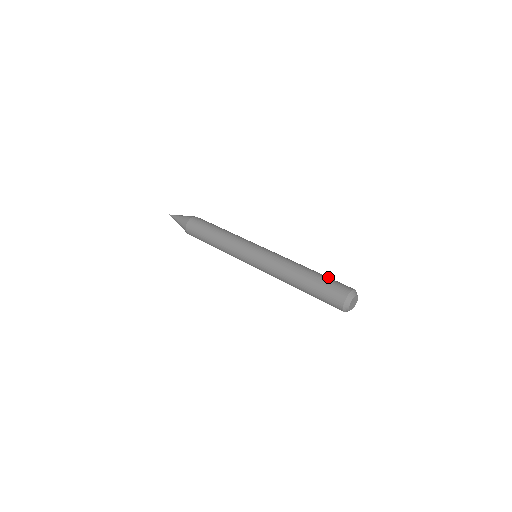
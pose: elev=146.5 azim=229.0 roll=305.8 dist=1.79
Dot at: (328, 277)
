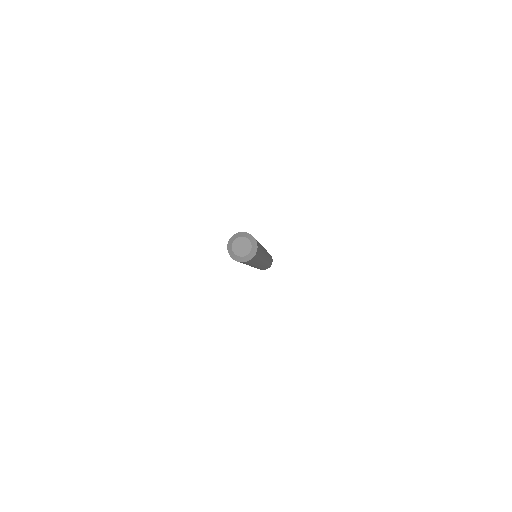
Dot at: occluded
